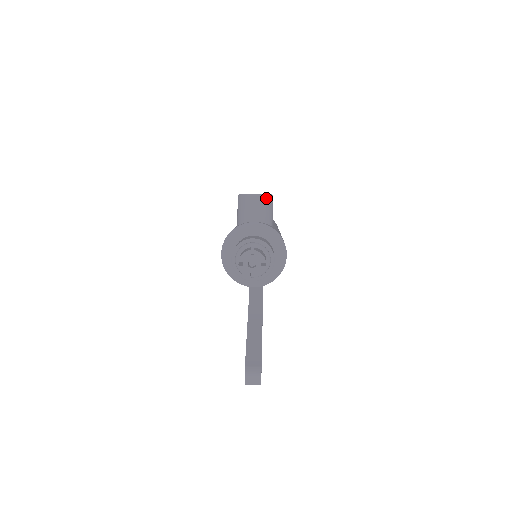
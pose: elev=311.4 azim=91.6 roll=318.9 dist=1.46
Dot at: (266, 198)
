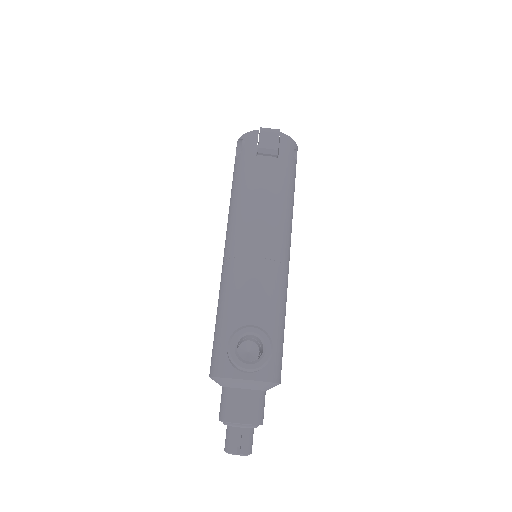
Dot at: occluded
